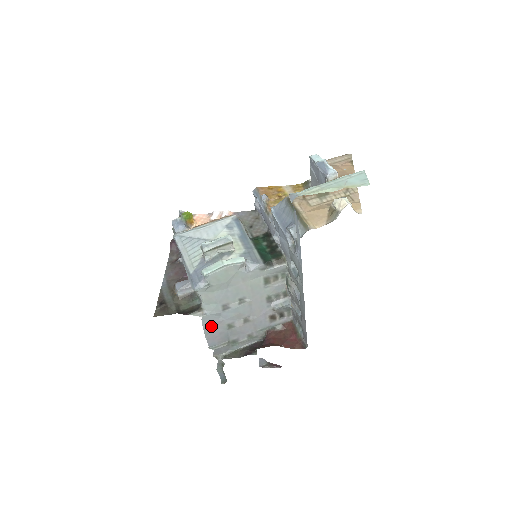
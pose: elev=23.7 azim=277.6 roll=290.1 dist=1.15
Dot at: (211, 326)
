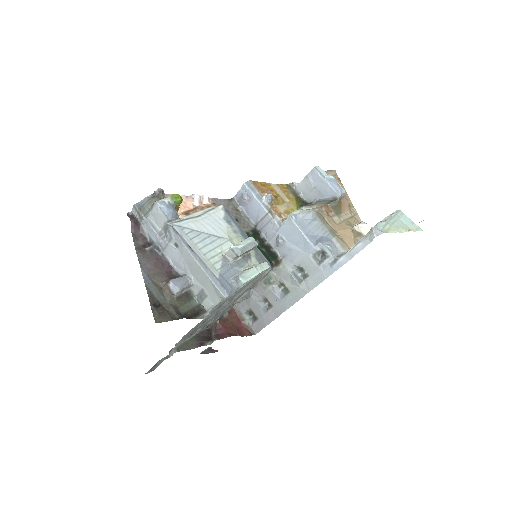
Dot at: (197, 325)
